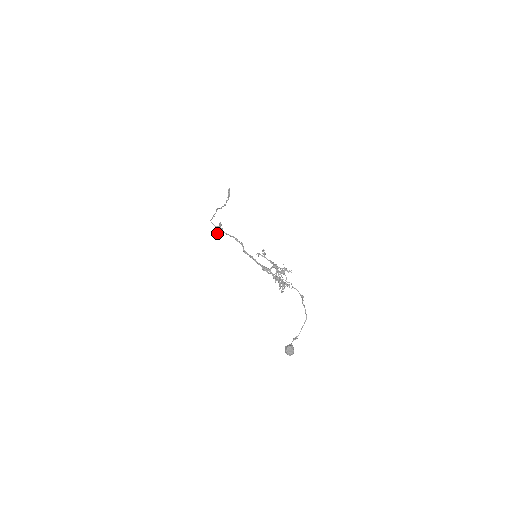
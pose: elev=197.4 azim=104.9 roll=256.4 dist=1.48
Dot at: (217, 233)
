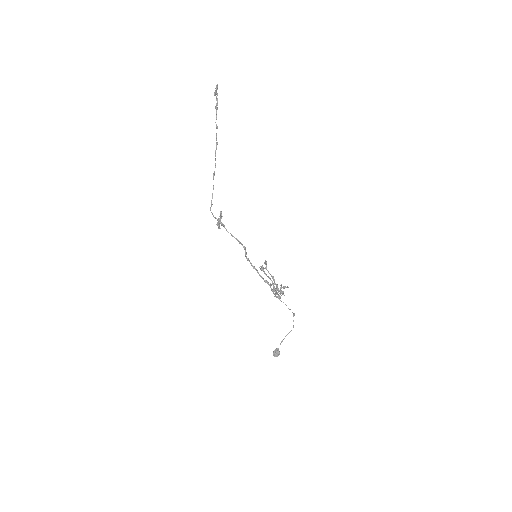
Dot at: (217, 225)
